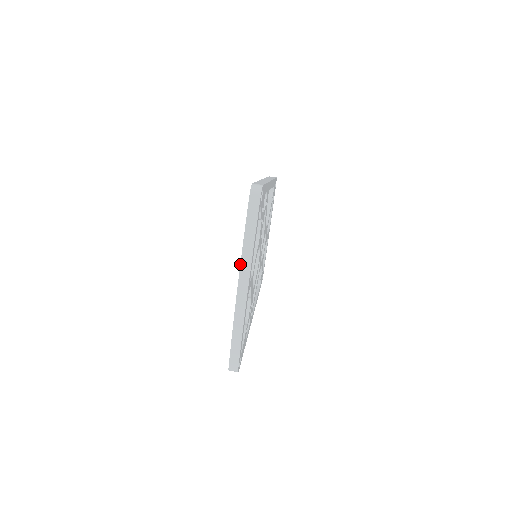
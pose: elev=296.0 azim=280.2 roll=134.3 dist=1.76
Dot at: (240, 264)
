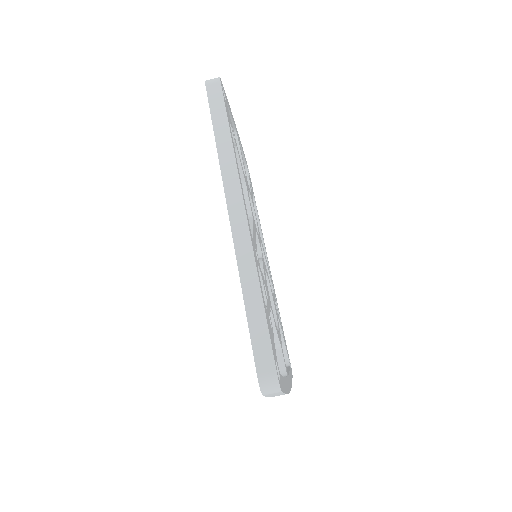
Dot at: occluded
